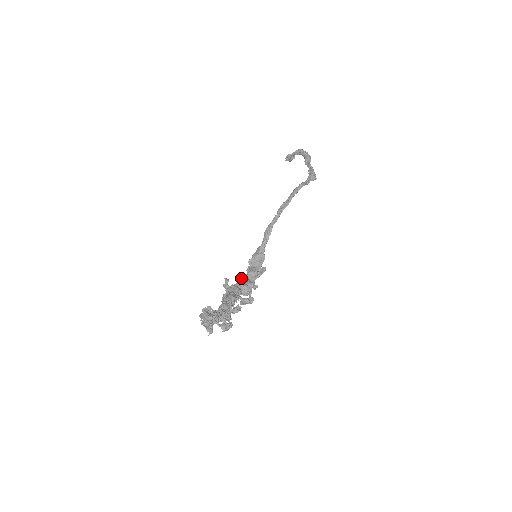
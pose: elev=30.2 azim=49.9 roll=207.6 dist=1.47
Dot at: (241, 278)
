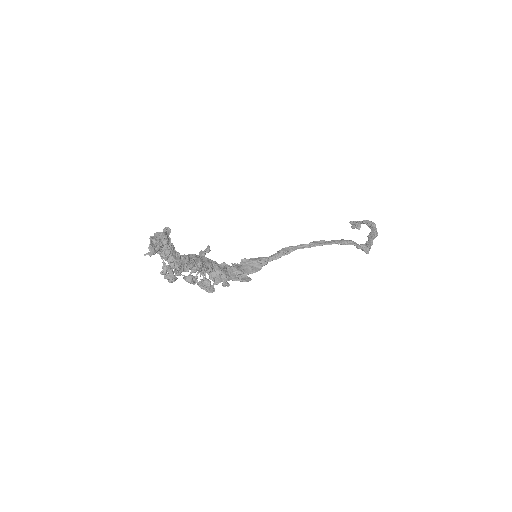
Dot at: (222, 264)
